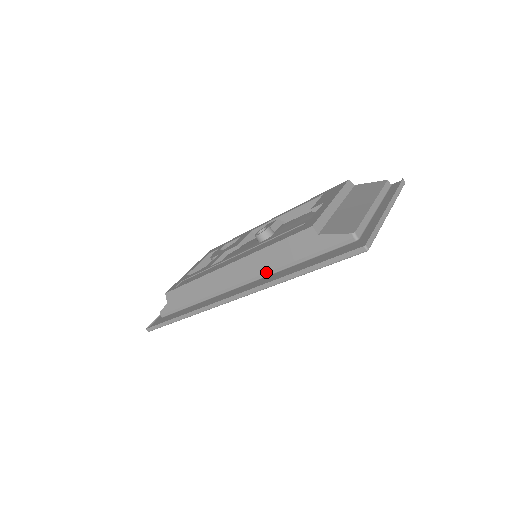
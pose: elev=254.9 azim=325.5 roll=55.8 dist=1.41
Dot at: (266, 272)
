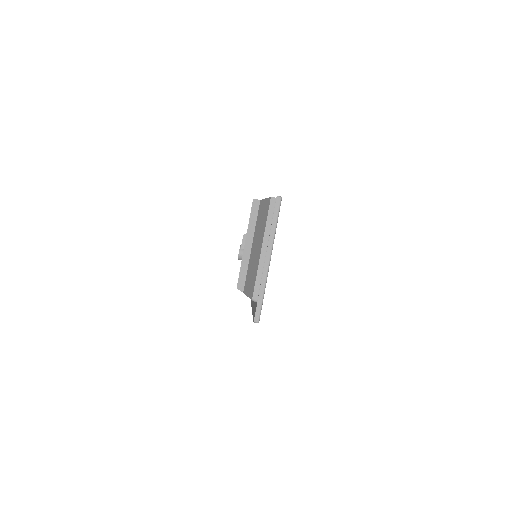
Dot at: occluded
